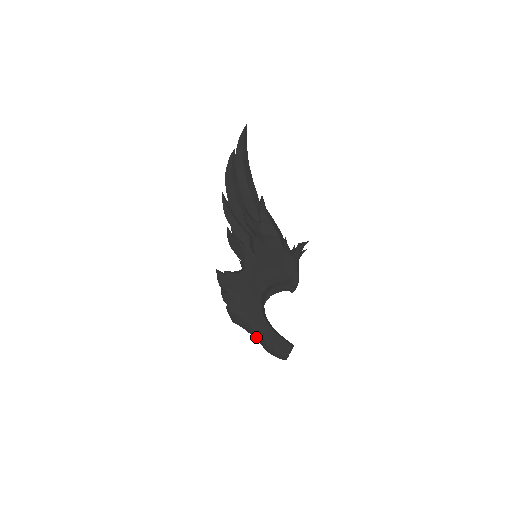
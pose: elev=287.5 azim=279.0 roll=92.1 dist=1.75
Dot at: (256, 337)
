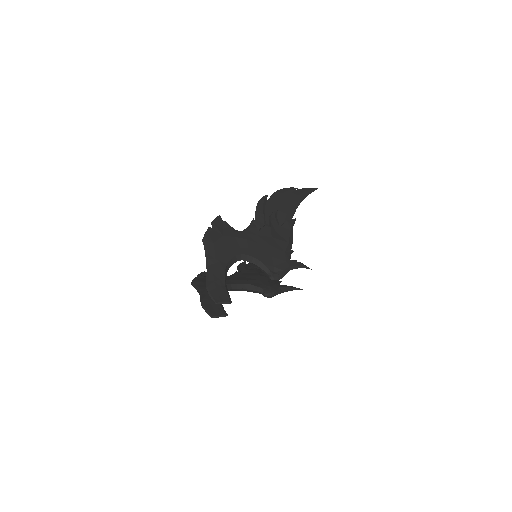
Dot at: (201, 293)
